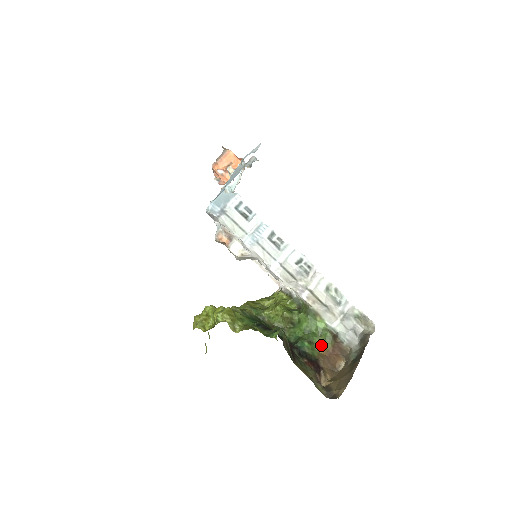
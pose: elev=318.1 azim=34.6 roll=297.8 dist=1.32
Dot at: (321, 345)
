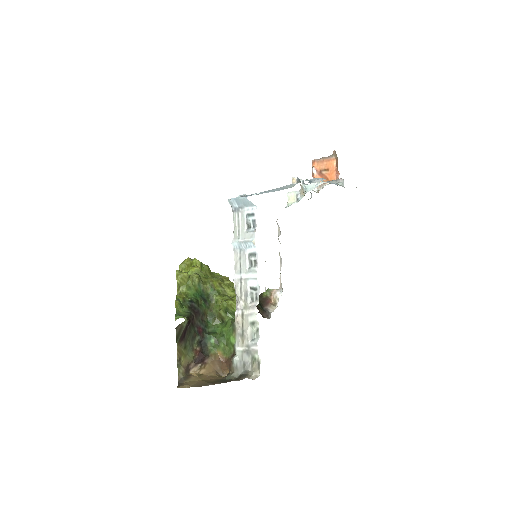
Dot at: (222, 351)
